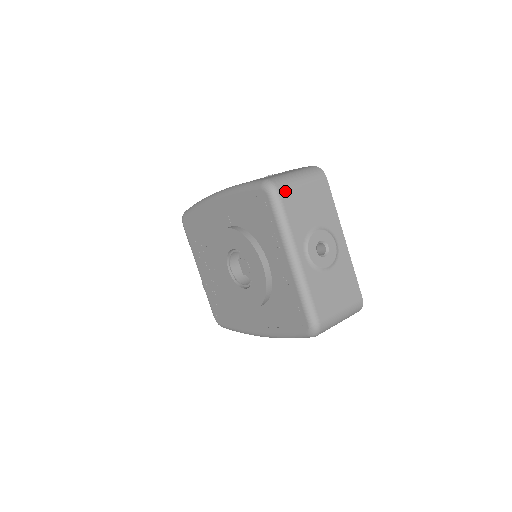
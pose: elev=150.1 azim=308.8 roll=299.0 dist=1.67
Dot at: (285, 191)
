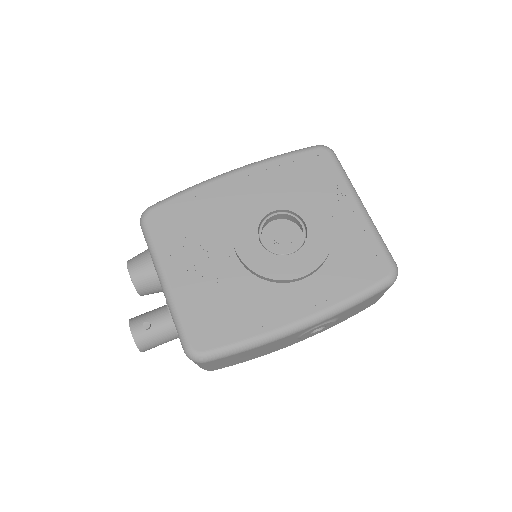
Dot at: occluded
